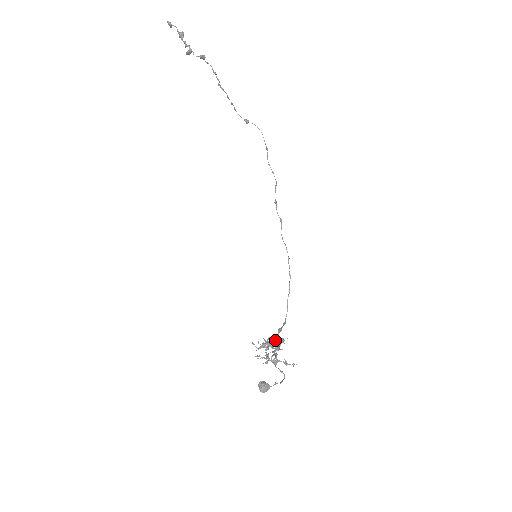
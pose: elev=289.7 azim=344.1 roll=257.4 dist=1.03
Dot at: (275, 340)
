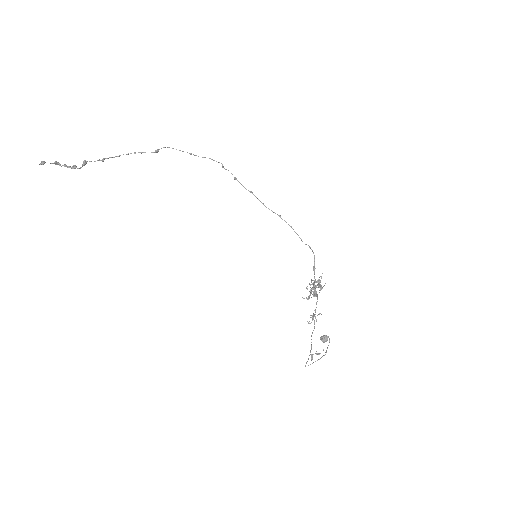
Dot at: (314, 286)
